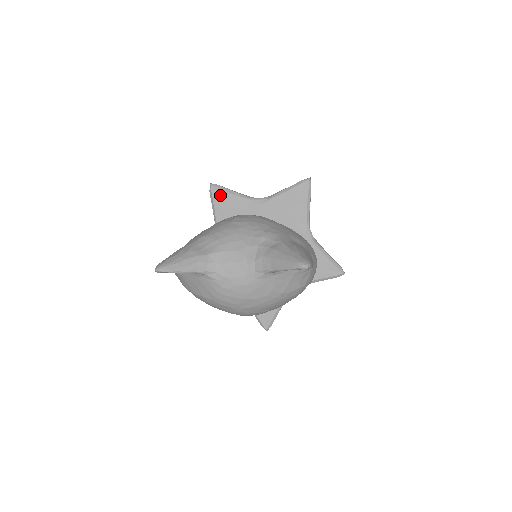
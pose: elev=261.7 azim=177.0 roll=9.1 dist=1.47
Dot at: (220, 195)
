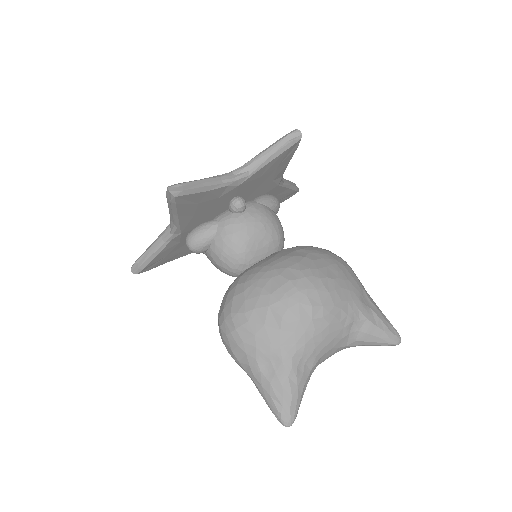
Dot at: (188, 200)
